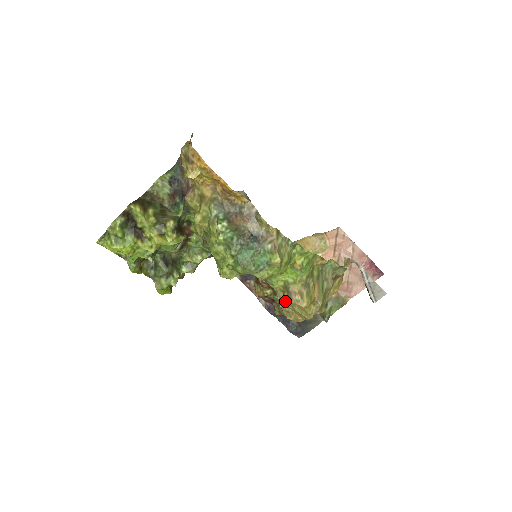
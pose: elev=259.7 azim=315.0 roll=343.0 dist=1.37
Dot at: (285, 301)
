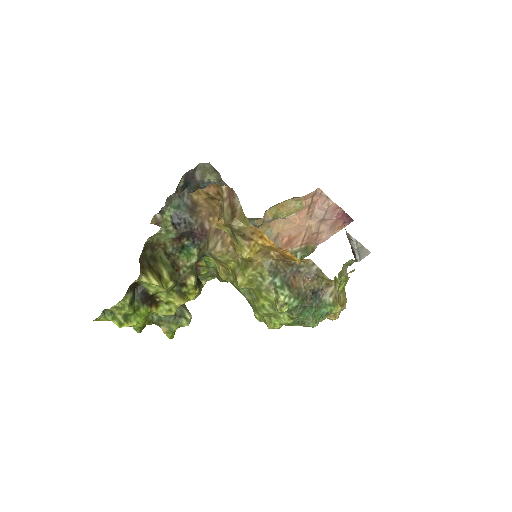
Dot at: occluded
